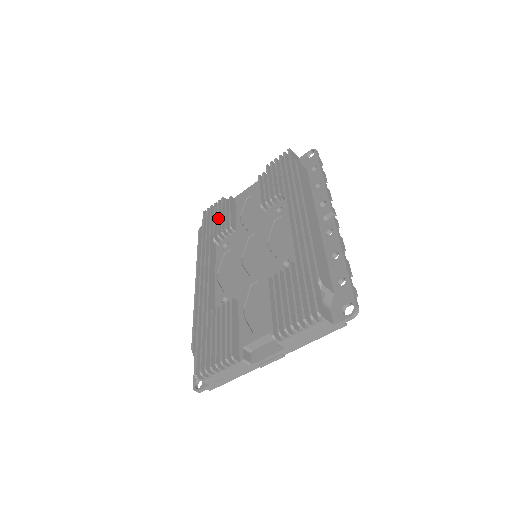
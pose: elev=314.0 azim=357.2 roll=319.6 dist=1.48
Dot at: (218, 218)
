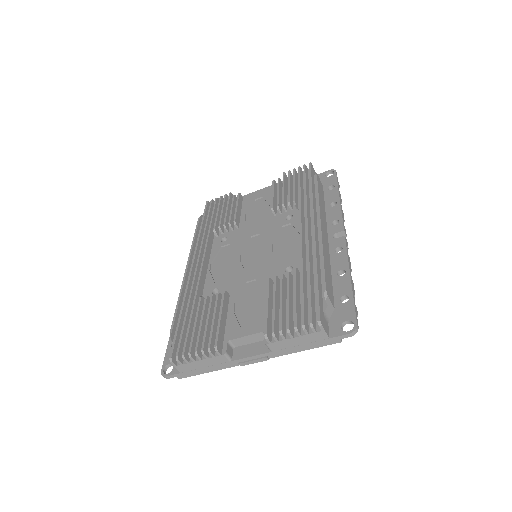
Dot at: (222, 211)
